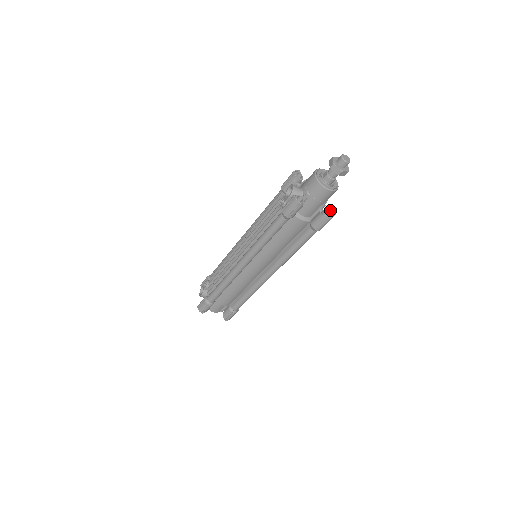
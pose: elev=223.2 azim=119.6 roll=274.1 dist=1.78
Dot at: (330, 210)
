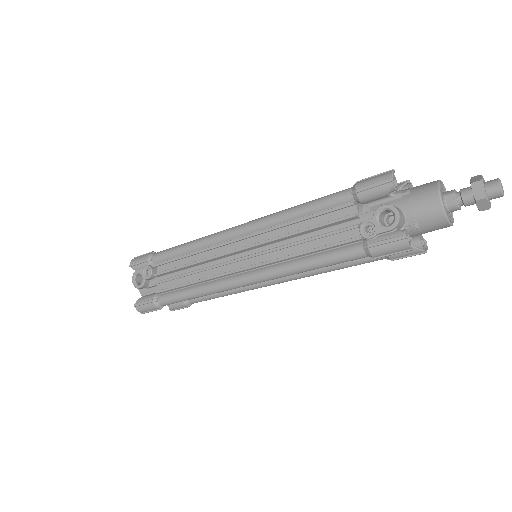
Dot at: (422, 236)
